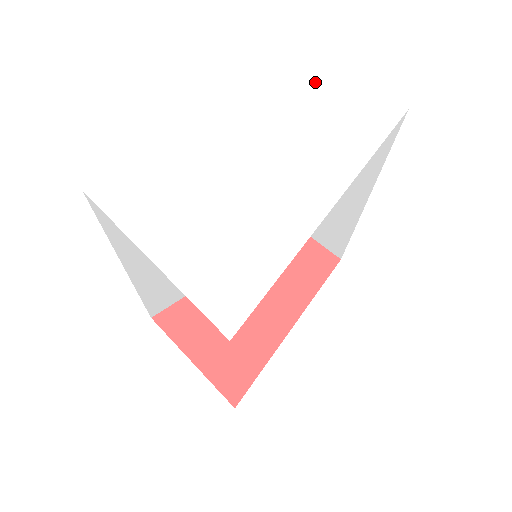
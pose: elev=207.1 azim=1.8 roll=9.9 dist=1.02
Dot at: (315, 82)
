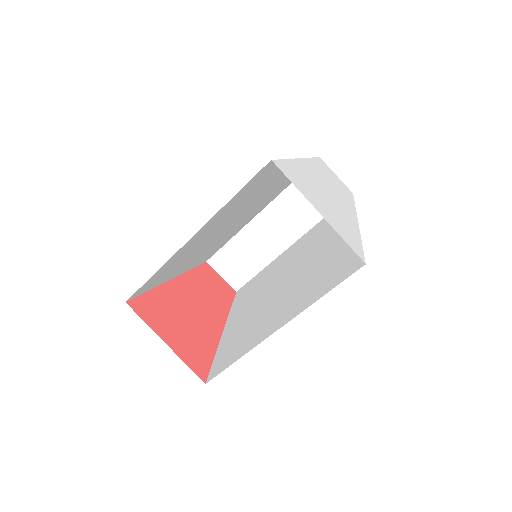
Dot at: (320, 162)
